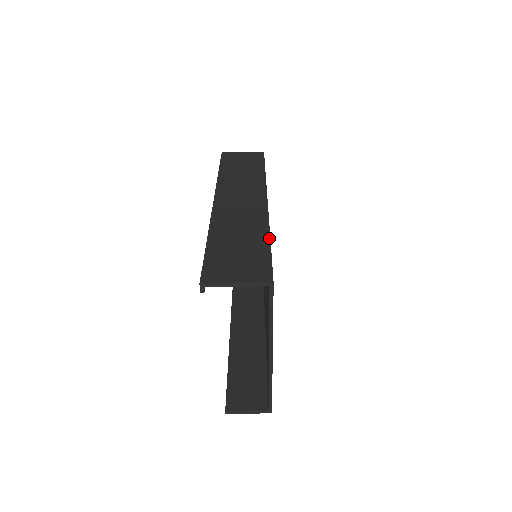
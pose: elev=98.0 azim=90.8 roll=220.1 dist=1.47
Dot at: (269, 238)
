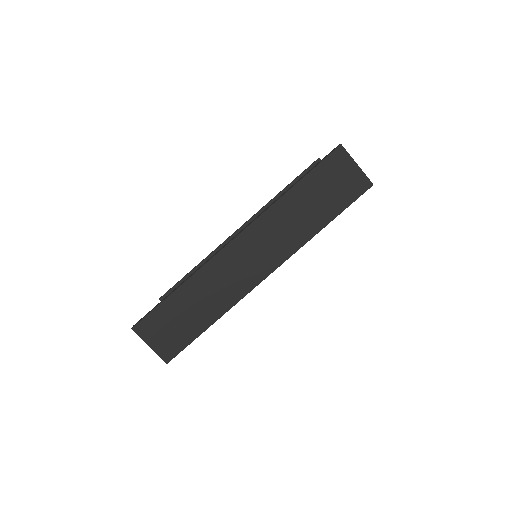
Dot at: (211, 324)
